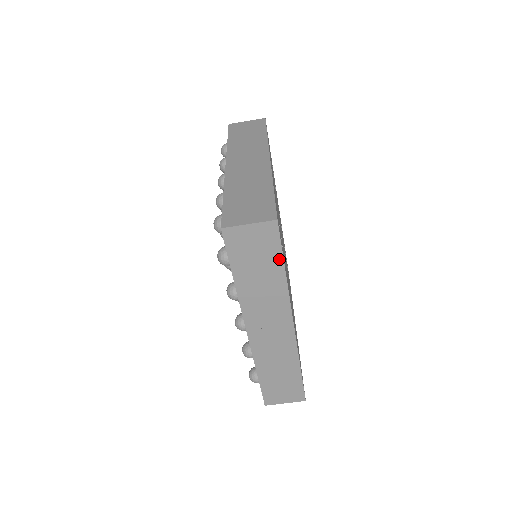
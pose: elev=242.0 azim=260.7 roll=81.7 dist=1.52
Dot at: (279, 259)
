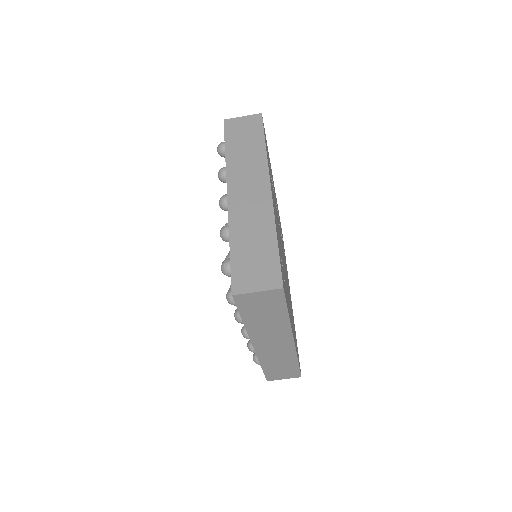
Dot at: (283, 309)
